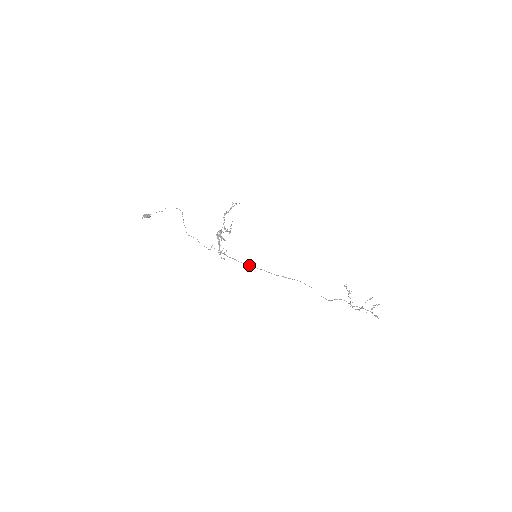
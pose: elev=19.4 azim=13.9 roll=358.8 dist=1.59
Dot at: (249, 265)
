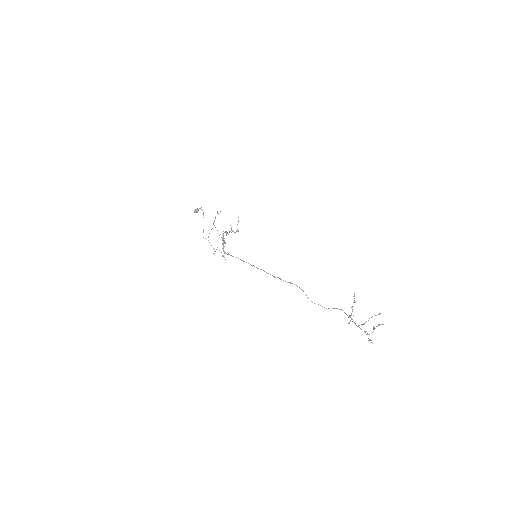
Dot at: (251, 265)
